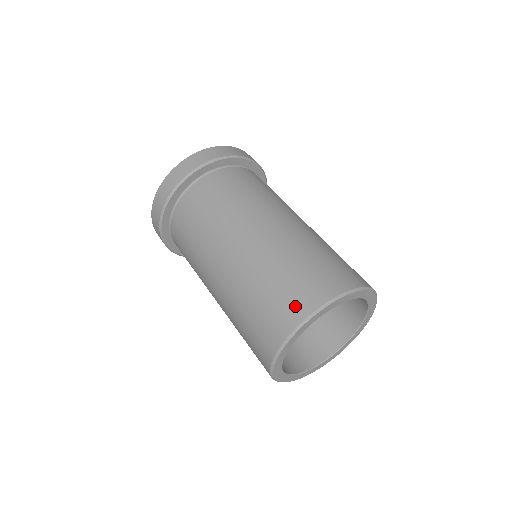
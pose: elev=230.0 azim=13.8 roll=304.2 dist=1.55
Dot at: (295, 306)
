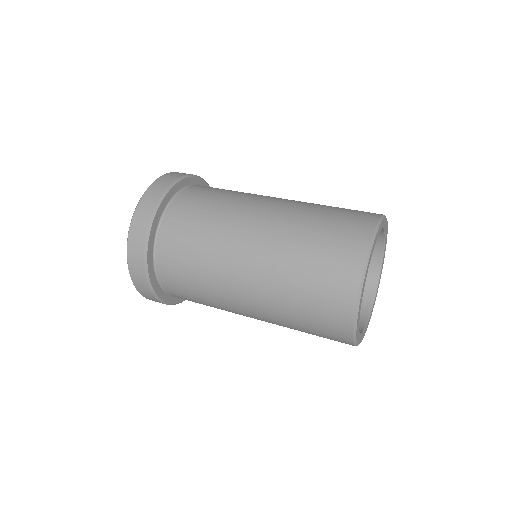
Dot at: (341, 286)
